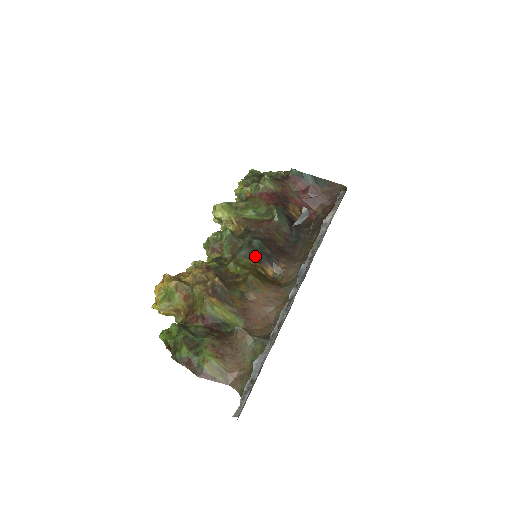
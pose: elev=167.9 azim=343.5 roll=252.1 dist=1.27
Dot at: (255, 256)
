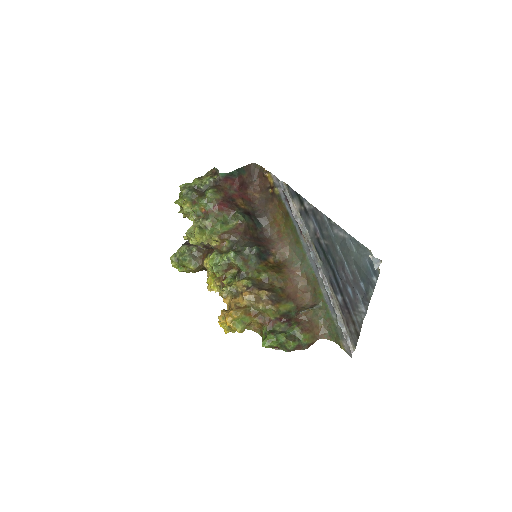
Dot at: (262, 259)
